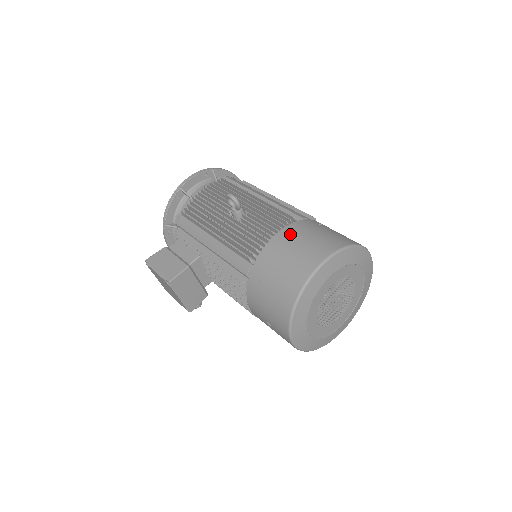
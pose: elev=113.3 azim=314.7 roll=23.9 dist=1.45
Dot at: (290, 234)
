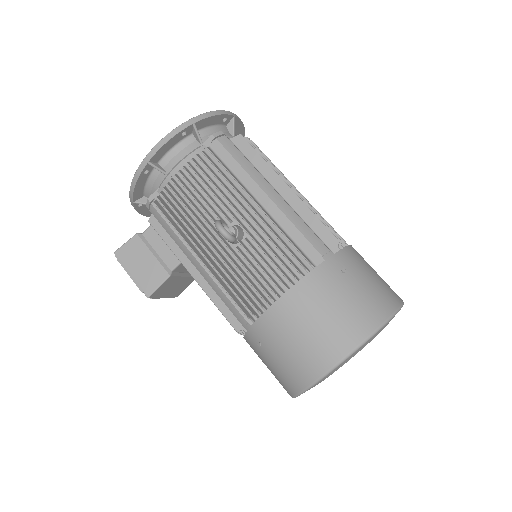
Dot at: (302, 300)
